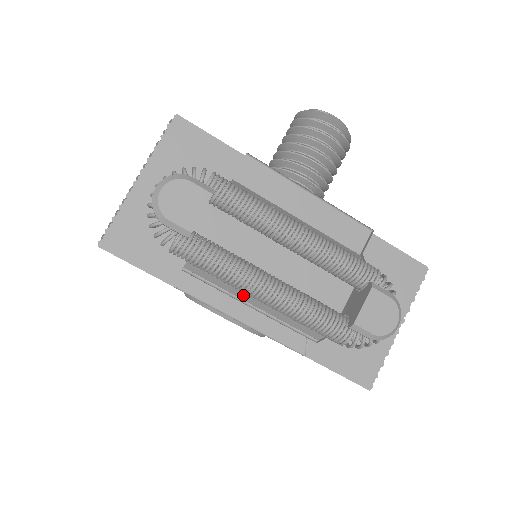
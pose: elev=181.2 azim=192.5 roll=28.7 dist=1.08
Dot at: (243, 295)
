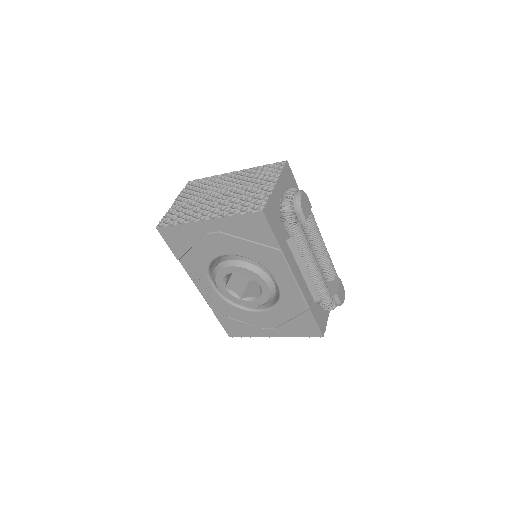
Dot at: (302, 265)
